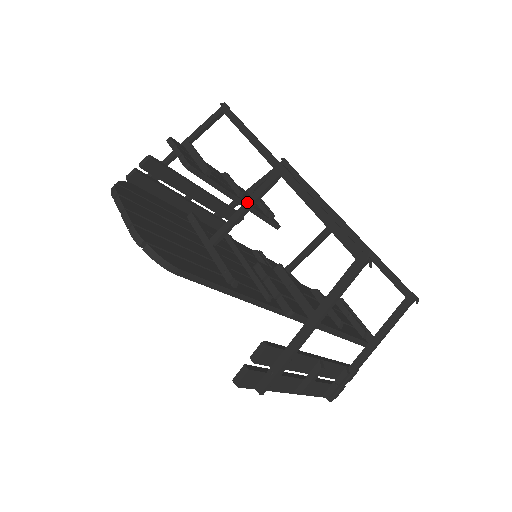
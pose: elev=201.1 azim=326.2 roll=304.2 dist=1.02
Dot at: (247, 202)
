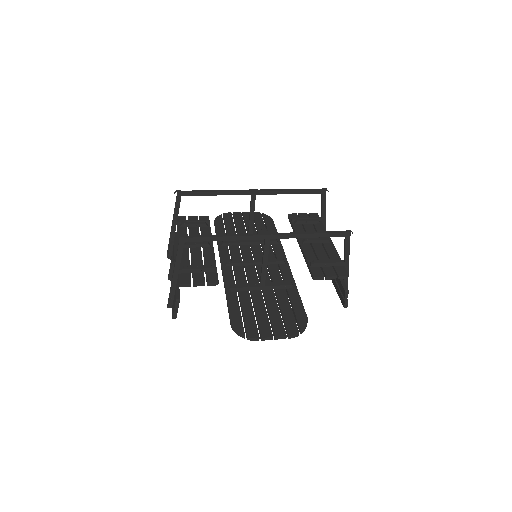
Dot at: (264, 261)
